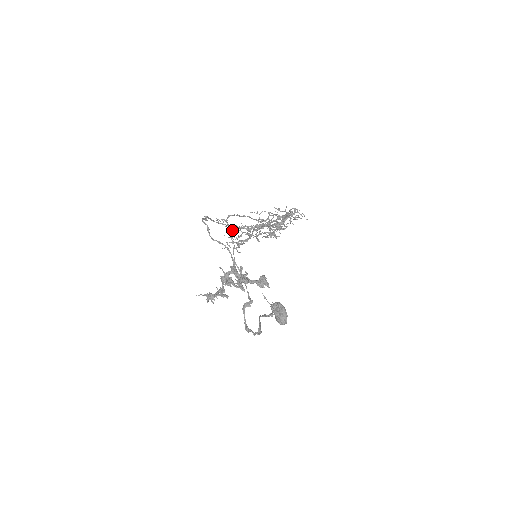
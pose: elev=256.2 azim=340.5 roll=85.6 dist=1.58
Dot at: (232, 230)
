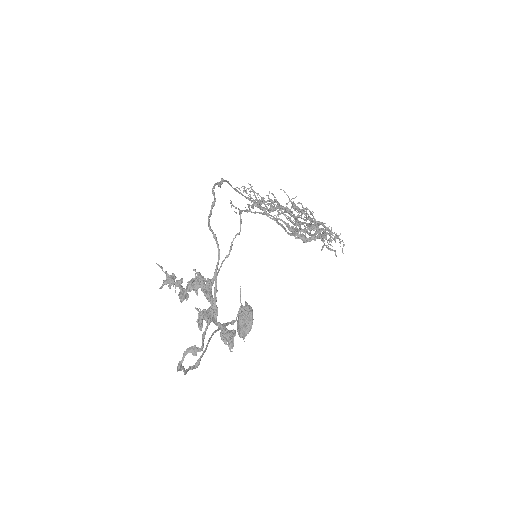
Dot at: (240, 228)
